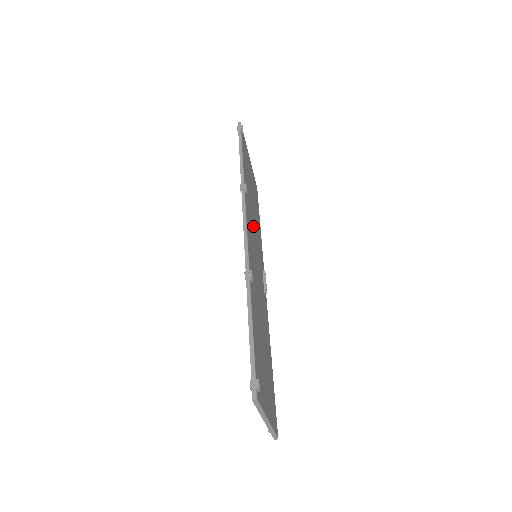
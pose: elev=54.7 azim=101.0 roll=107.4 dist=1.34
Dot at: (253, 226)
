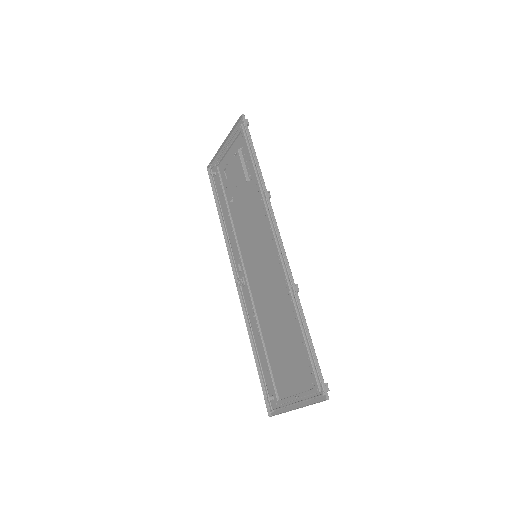
Dot at: (253, 226)
